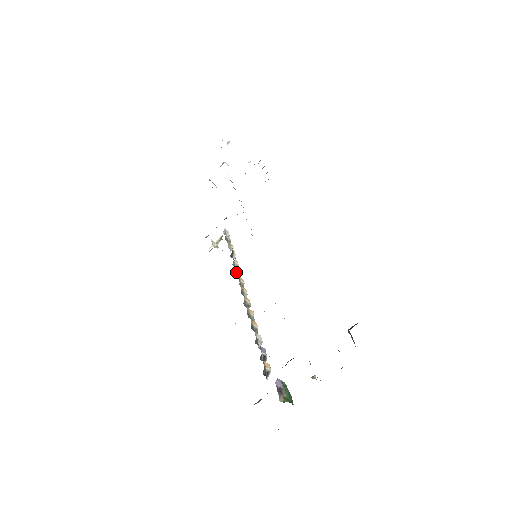
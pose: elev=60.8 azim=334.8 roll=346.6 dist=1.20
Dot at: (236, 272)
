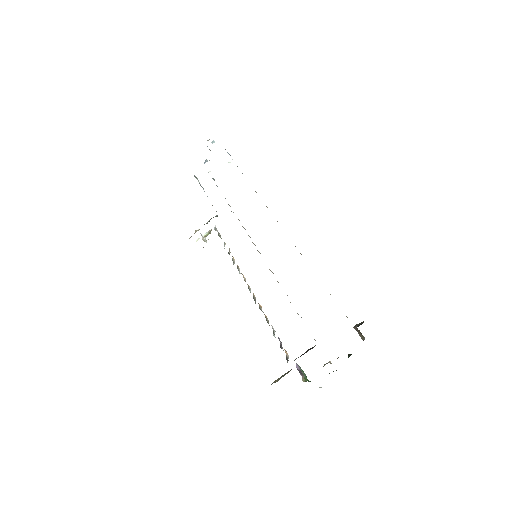
Dot at: occluded
